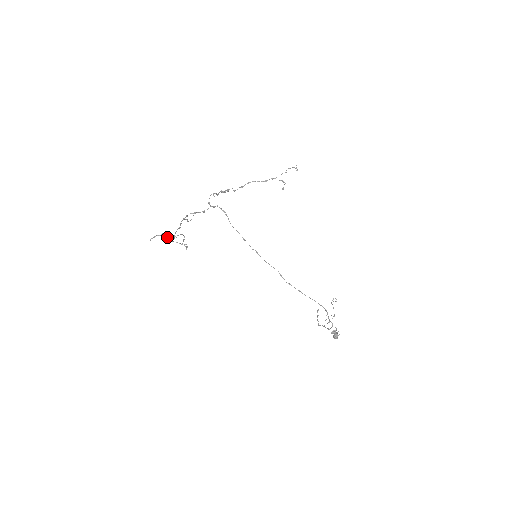
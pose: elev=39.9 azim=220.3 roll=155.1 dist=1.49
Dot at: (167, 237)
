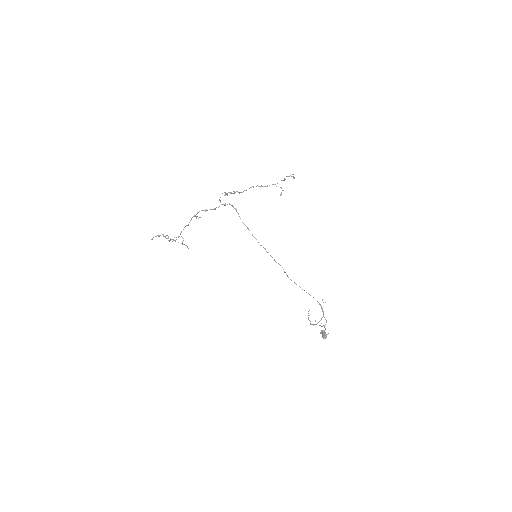
Dot at: (168, 237)
